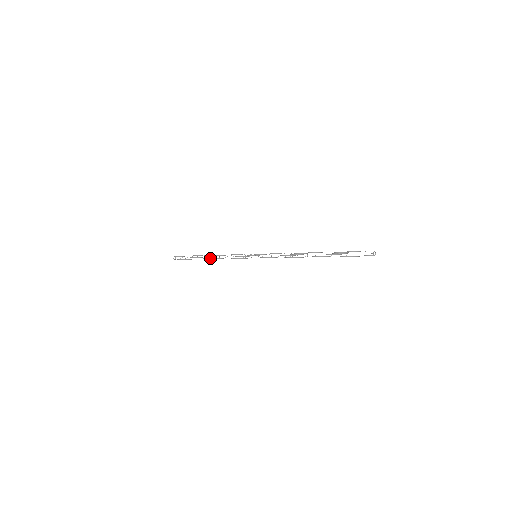
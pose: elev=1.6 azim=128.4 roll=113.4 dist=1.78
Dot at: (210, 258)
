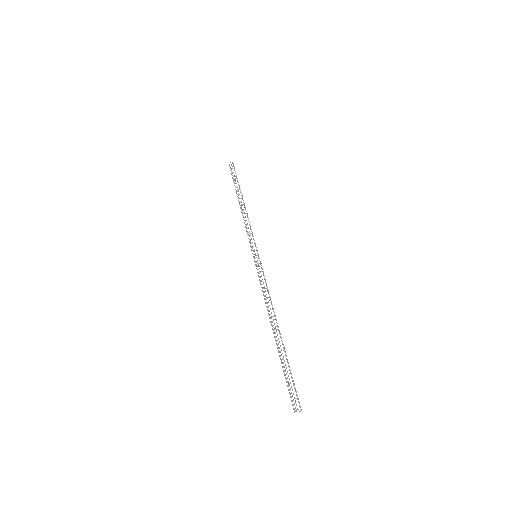
Dot at: (240, 205)
